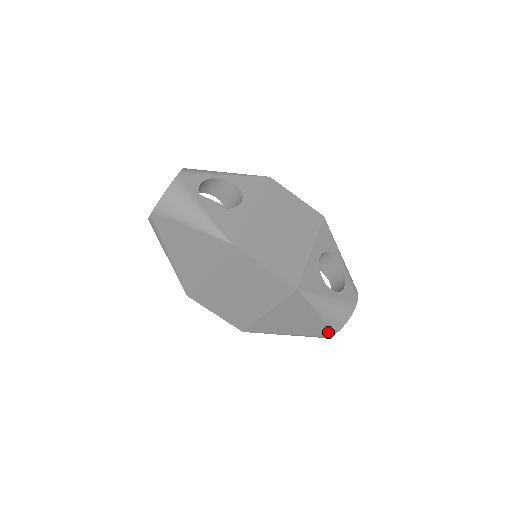
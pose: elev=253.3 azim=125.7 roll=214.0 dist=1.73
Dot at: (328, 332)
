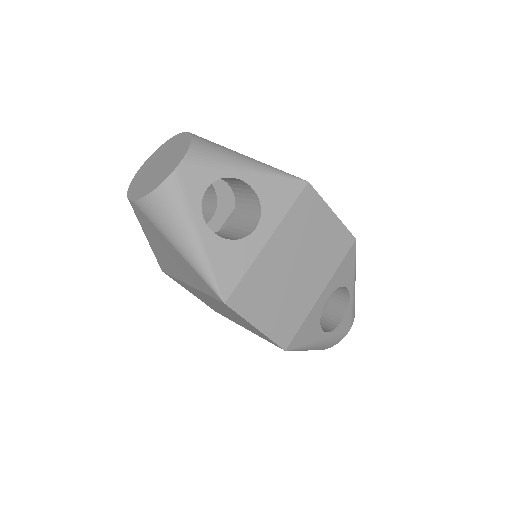
Dot at: occluded
